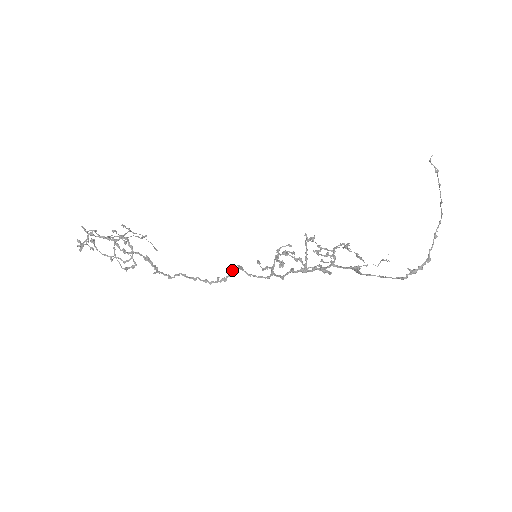
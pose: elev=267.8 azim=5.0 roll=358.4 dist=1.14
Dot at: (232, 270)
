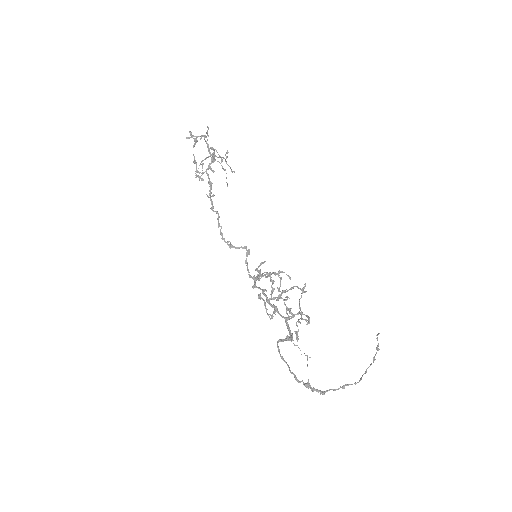
Dot at: (242, 247)
